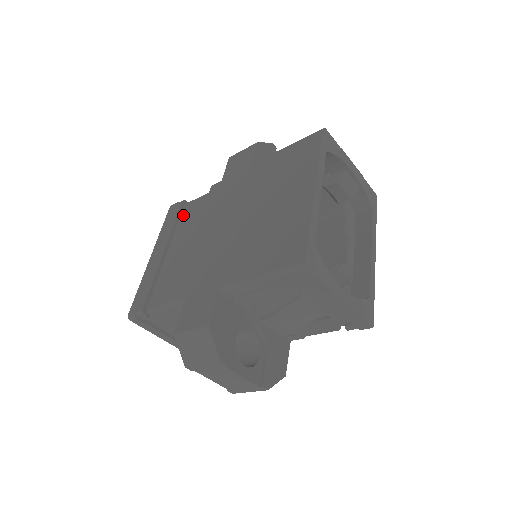
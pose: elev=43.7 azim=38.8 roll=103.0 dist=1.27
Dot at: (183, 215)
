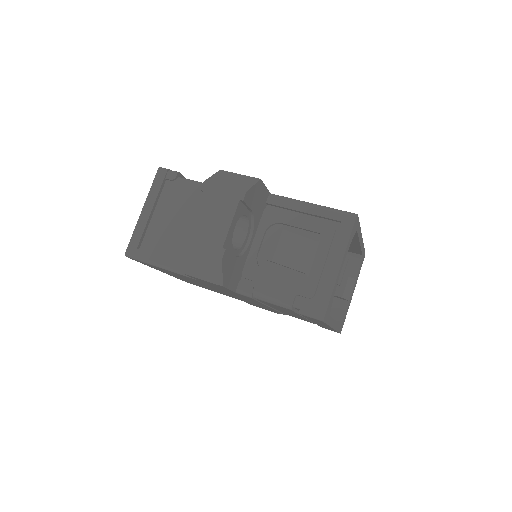
Dot at: occluded
